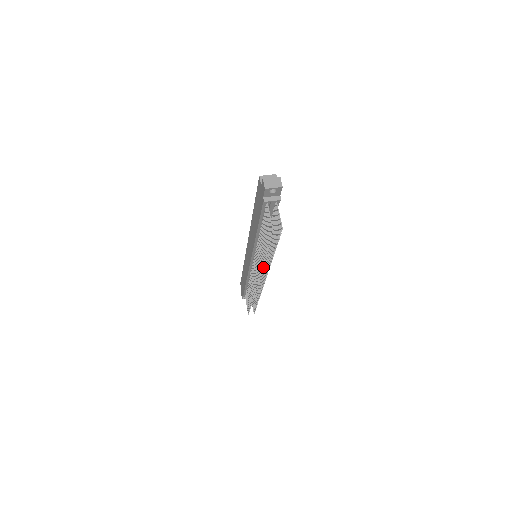
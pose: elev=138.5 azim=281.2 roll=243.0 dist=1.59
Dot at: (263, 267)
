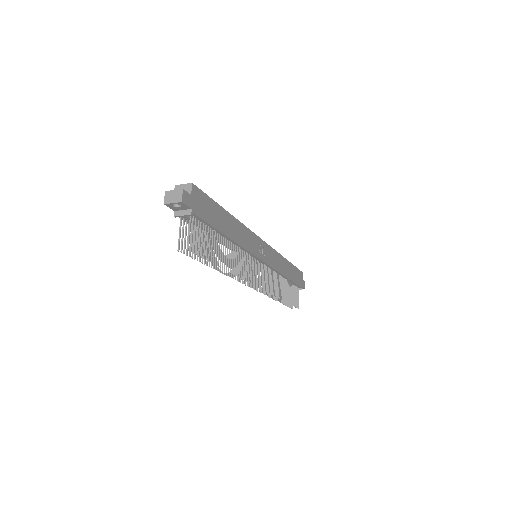
Dot at: (253, 271)
